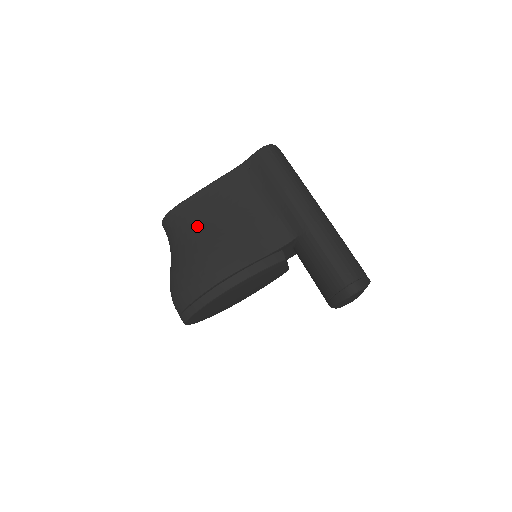
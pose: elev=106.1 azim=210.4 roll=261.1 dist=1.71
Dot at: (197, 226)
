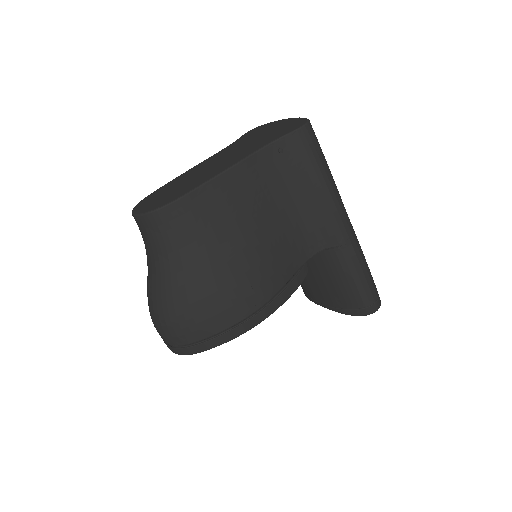
Dot at: (215, 234)
